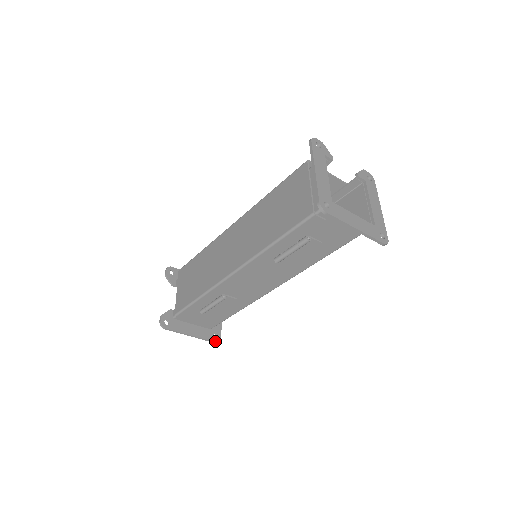
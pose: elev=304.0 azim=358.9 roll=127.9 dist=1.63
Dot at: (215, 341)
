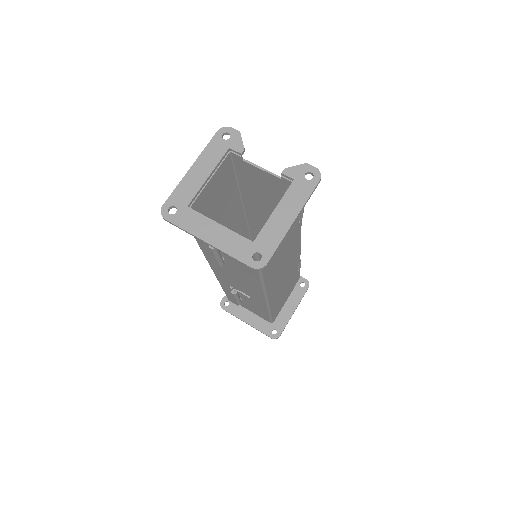
Dot at: (271, 336)
